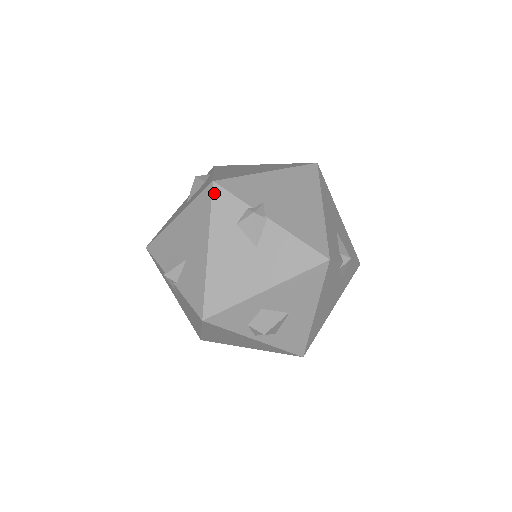
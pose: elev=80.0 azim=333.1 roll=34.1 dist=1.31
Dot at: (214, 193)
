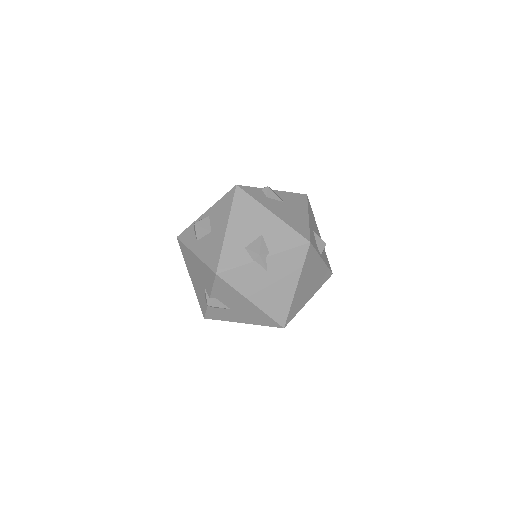
Dot at: (243, 189)
